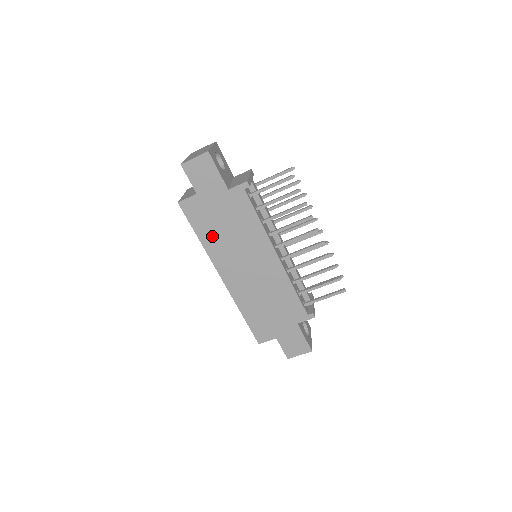
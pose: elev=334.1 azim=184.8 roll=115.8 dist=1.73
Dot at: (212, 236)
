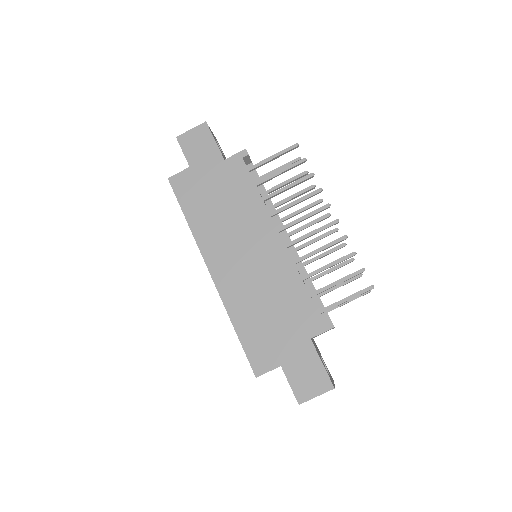
Dot at: (202, 216)
